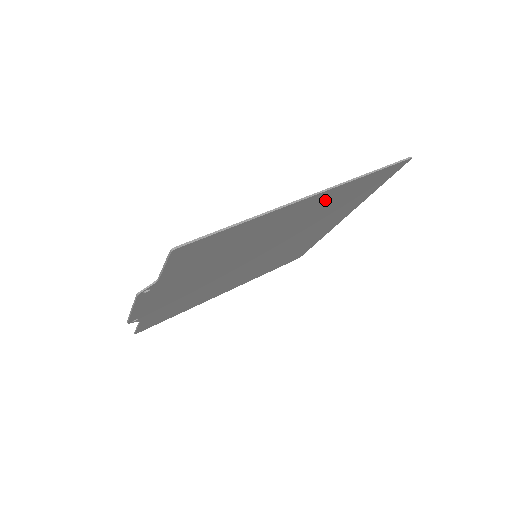
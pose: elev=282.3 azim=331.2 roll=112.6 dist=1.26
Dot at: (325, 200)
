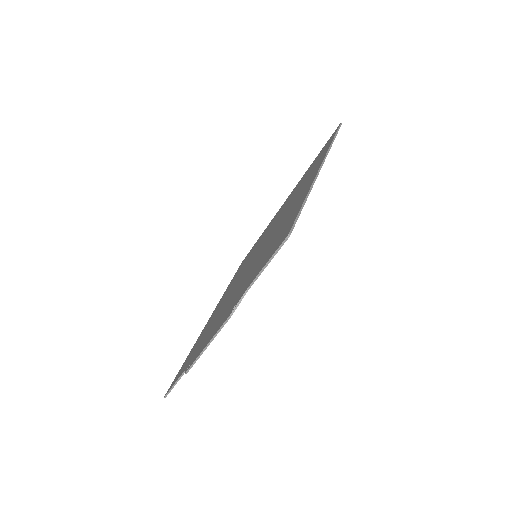
Dot at: occluded
